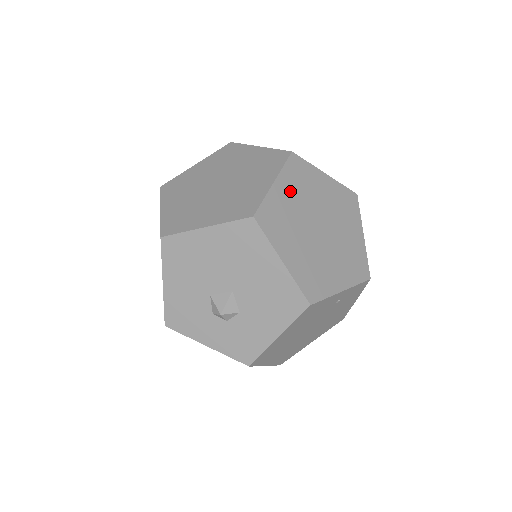
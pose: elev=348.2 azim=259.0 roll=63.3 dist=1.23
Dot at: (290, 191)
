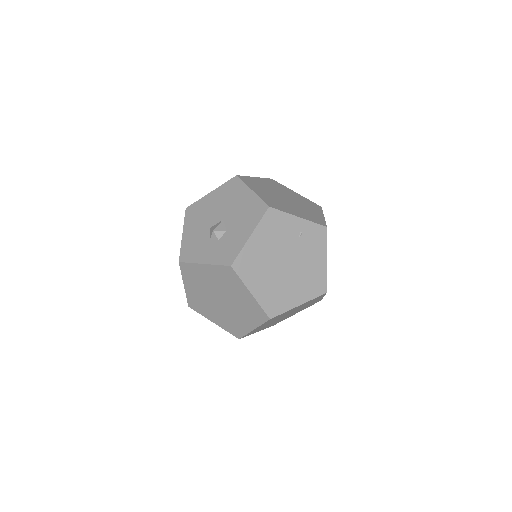
Dot at: (266, 183)
